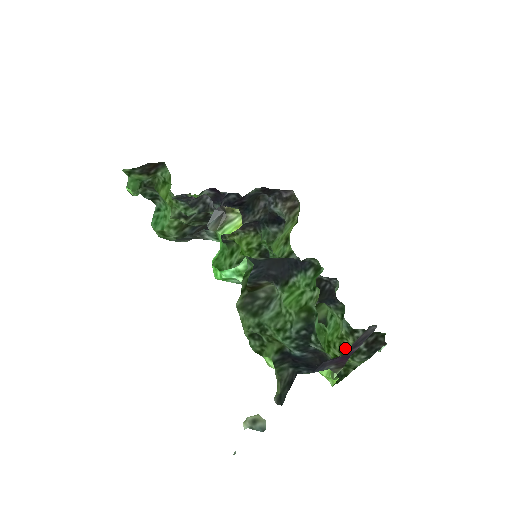
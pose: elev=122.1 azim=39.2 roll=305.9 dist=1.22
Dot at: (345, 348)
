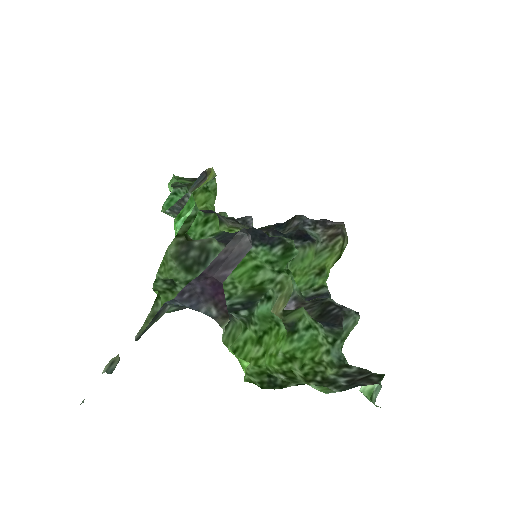
Dot at: (315, 374)
